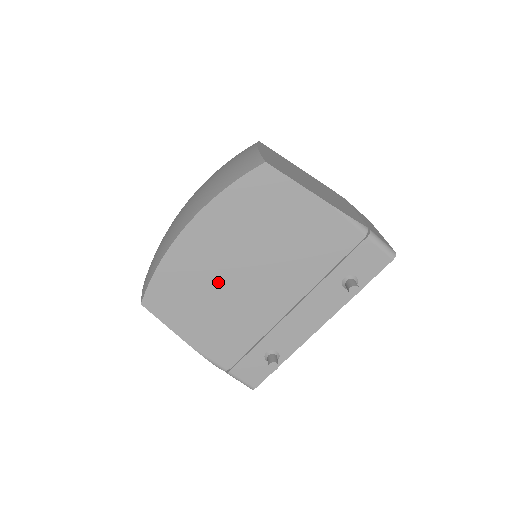
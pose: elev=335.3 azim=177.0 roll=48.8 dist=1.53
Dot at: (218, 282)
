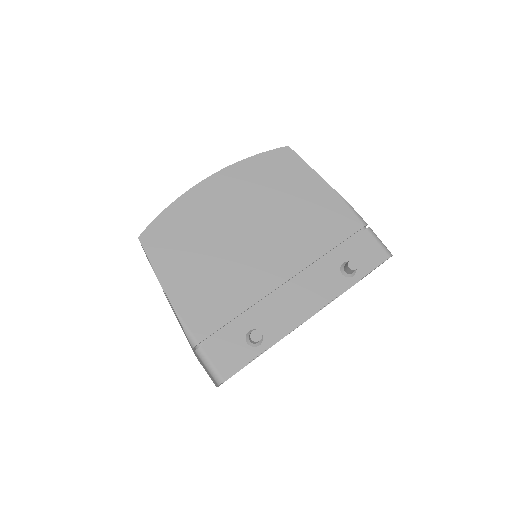
Dot at: (221, 235)
